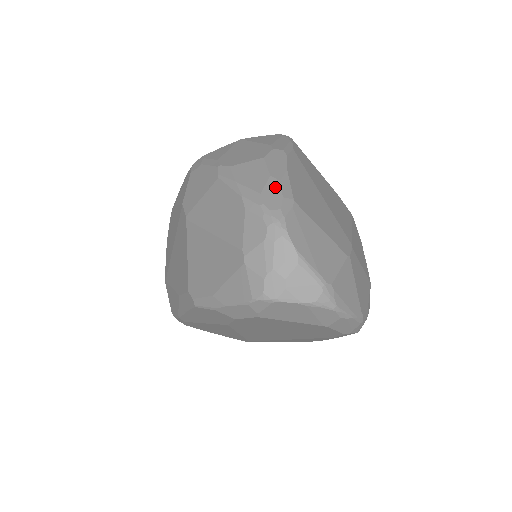
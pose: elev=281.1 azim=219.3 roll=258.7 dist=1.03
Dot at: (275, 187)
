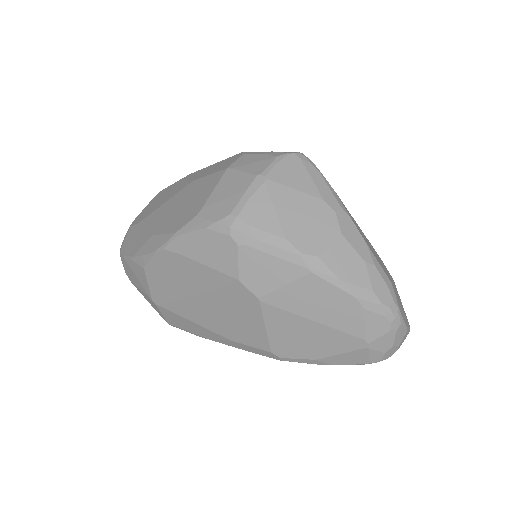
Dot at: (377, 276)
